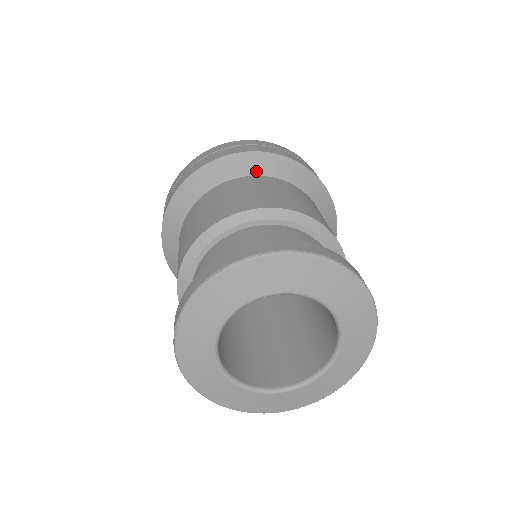
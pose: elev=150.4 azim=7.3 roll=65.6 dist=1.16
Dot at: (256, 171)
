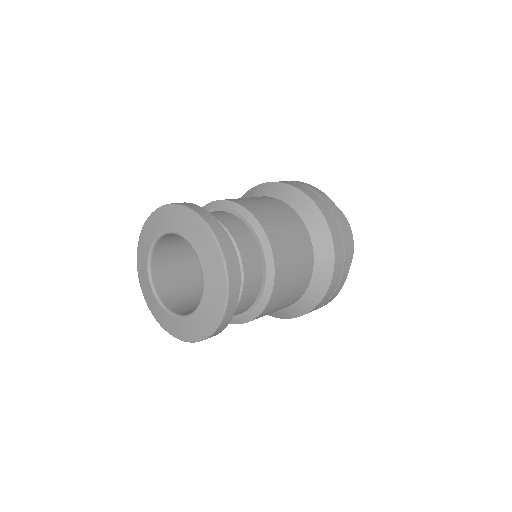
Dot at: (271, 194)
